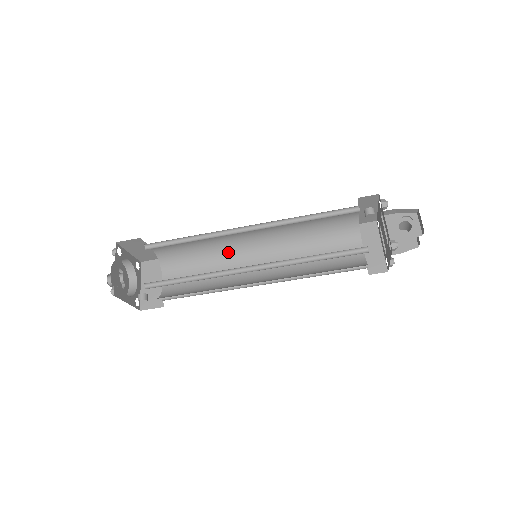
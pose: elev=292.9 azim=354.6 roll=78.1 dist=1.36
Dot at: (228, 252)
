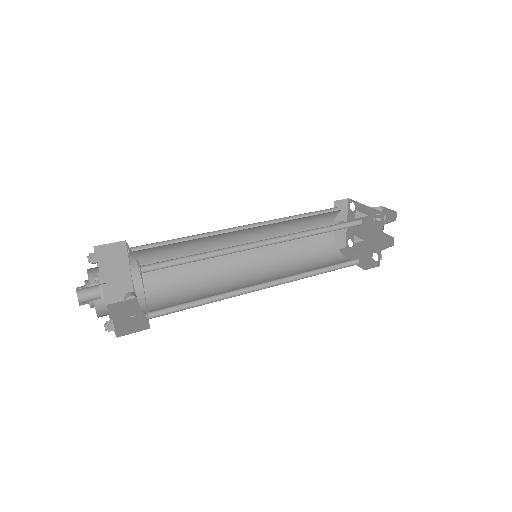
Dot at: (217, 275)
